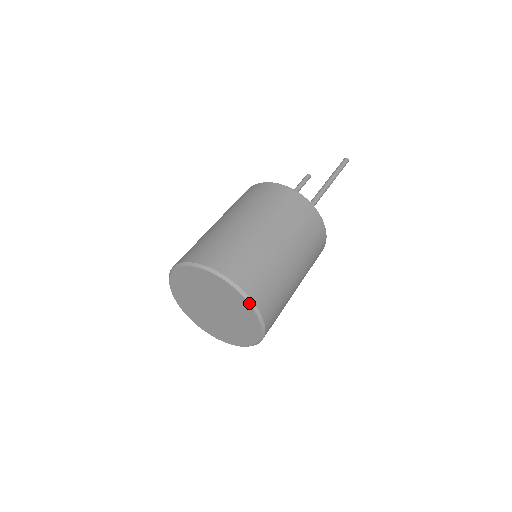
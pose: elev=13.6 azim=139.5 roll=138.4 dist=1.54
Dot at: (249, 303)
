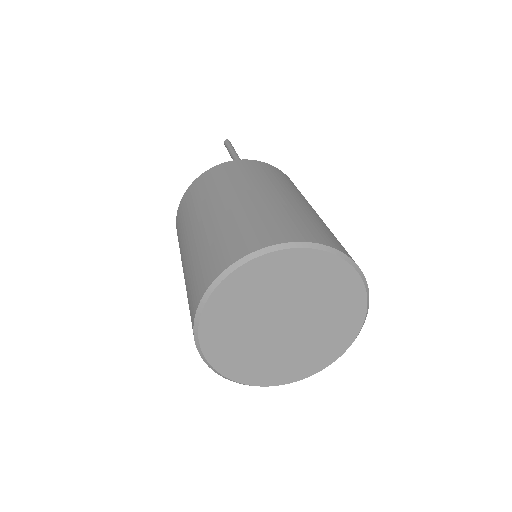
Dot at: (318, 250)
